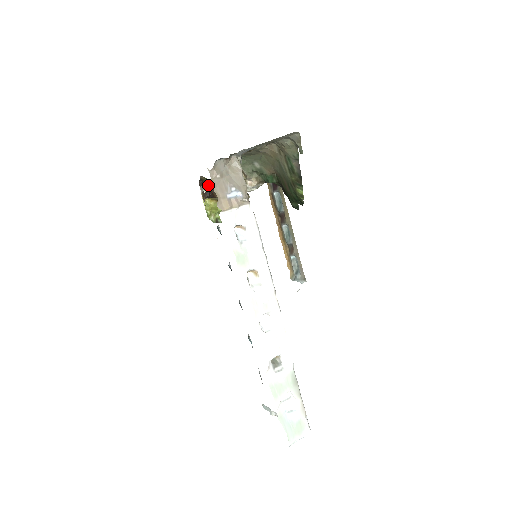
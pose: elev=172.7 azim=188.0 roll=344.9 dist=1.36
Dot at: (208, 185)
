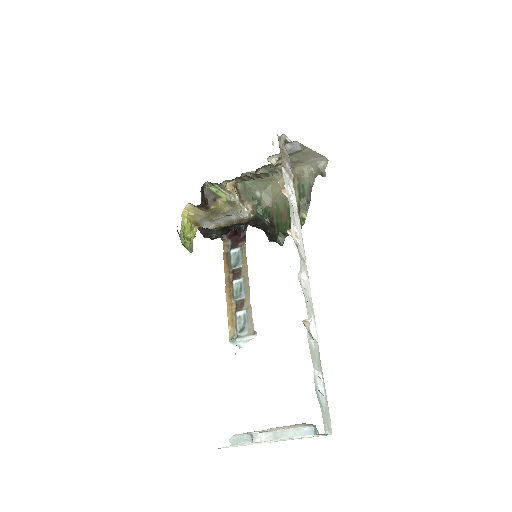
Dot at: (208, 193)
